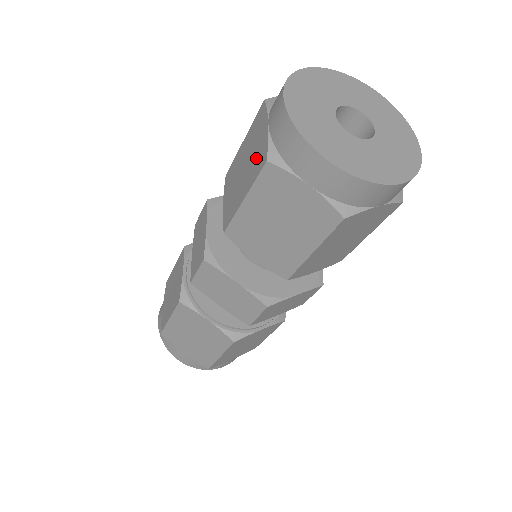
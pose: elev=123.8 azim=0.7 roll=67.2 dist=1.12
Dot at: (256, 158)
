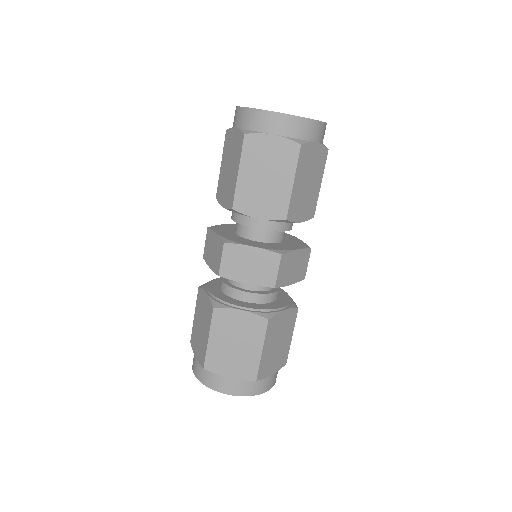
Dot at: (236, 147)
